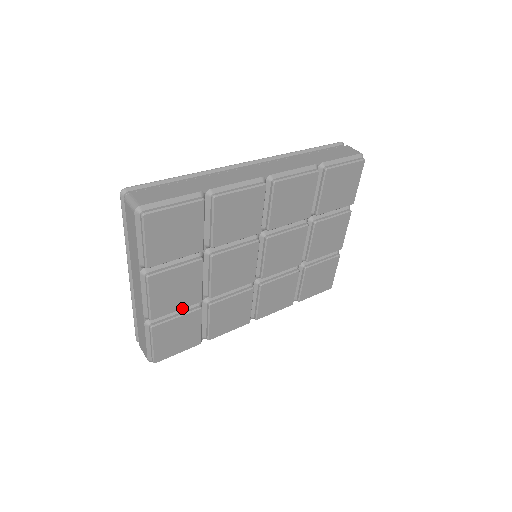
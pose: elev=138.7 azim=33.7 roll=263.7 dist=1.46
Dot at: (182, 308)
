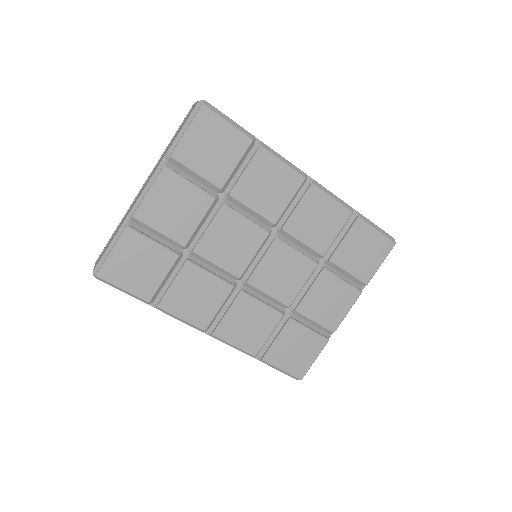
Dot at: (165, 235)
